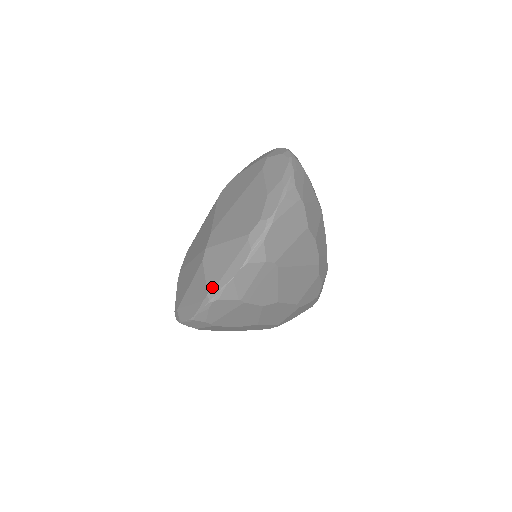
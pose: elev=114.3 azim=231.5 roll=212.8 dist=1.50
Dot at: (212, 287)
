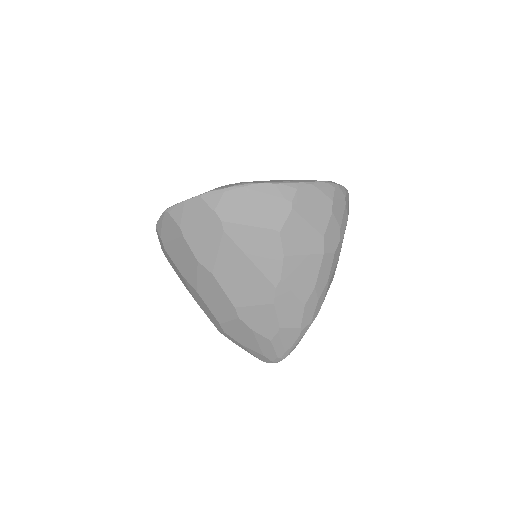
Dot at: occluded
